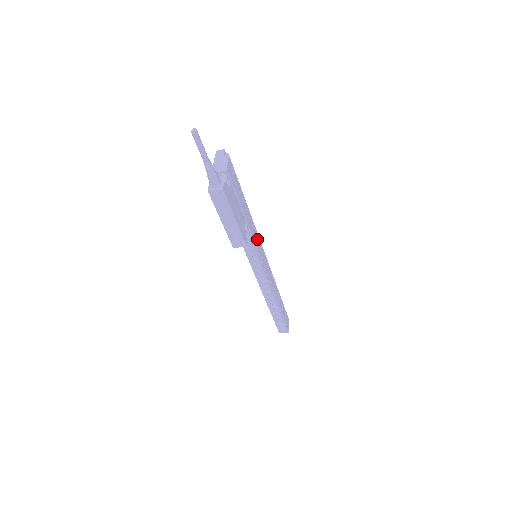
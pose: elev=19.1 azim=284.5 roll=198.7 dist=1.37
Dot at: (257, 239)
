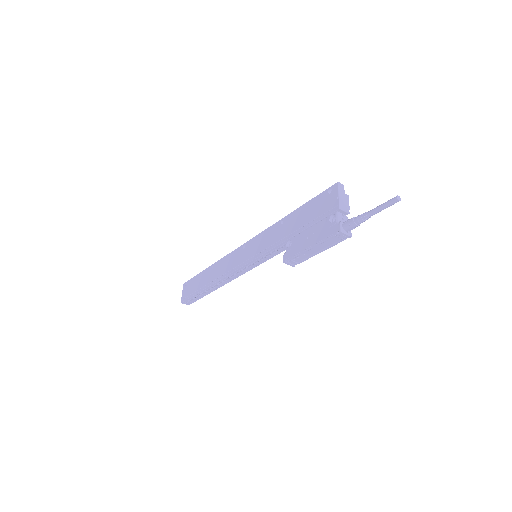
Dot at: occluded
